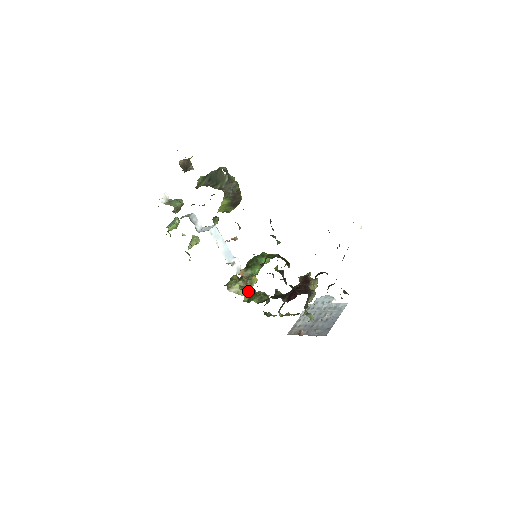
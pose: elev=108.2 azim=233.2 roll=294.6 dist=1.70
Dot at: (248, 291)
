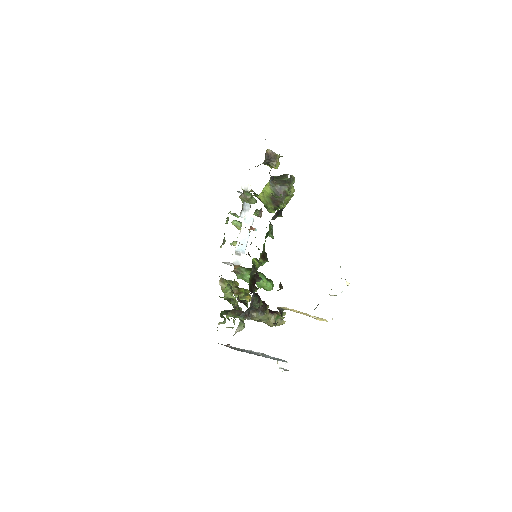
Dot at: (228, 286)
